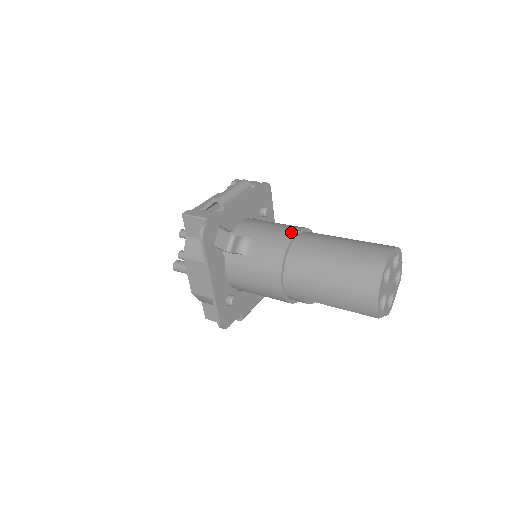
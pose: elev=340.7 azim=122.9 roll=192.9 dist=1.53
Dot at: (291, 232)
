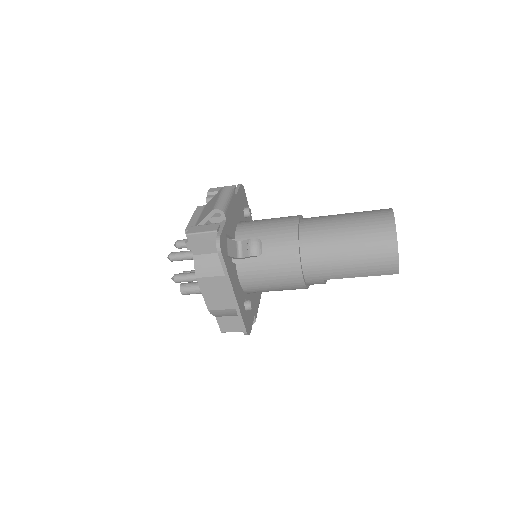
Dot at: (293, 222)
